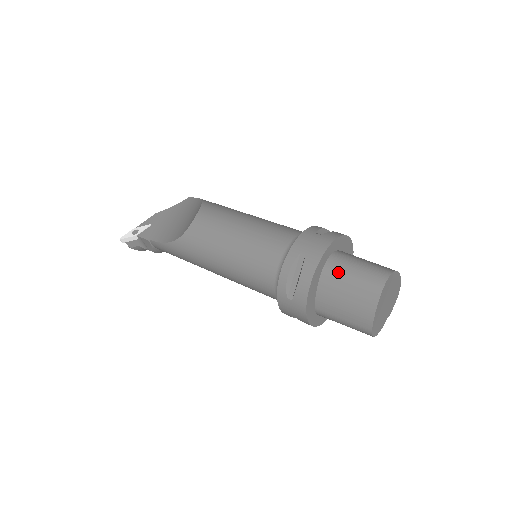
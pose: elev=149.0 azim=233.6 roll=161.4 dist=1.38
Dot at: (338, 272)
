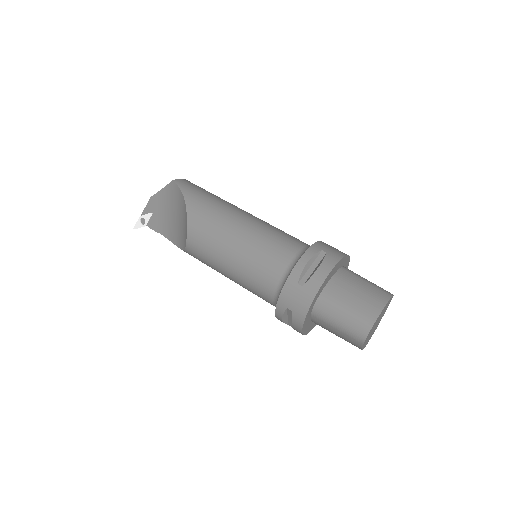
Dot at: (324, 320)
